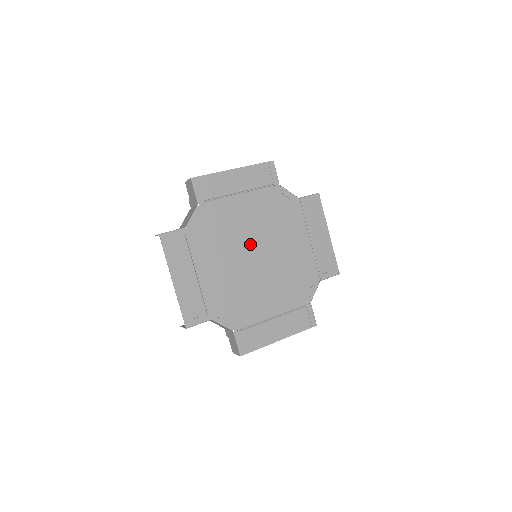
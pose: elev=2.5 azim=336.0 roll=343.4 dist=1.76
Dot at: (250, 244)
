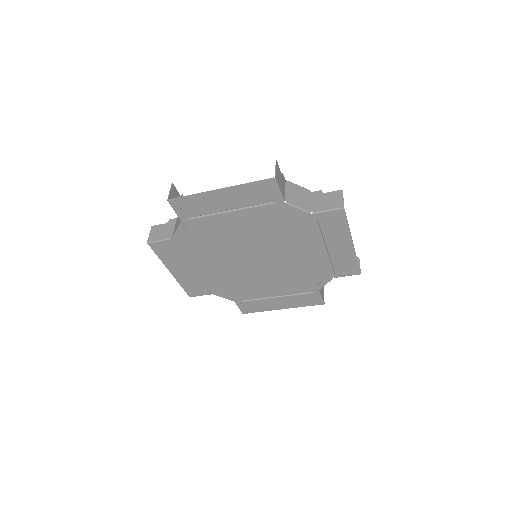
Dot at: (247, 250)
